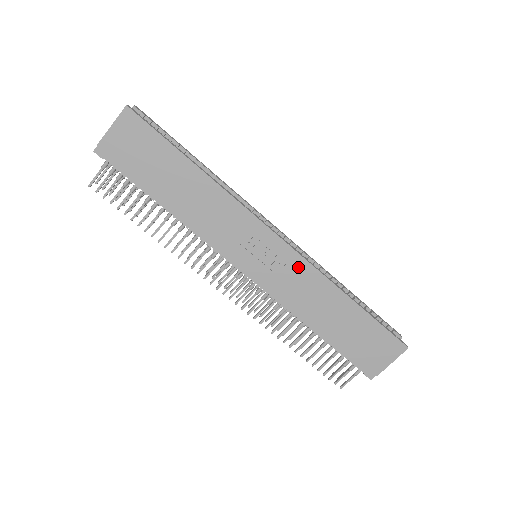
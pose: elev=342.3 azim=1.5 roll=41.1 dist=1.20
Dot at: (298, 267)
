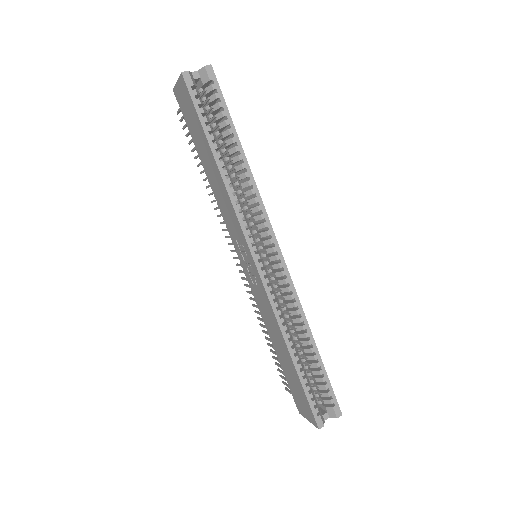
Dot at: (264, 296)
